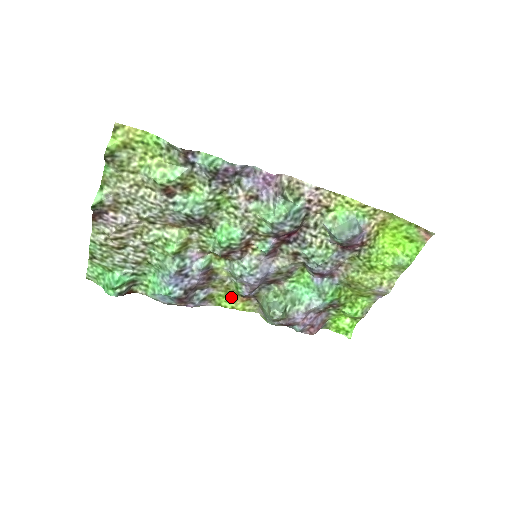
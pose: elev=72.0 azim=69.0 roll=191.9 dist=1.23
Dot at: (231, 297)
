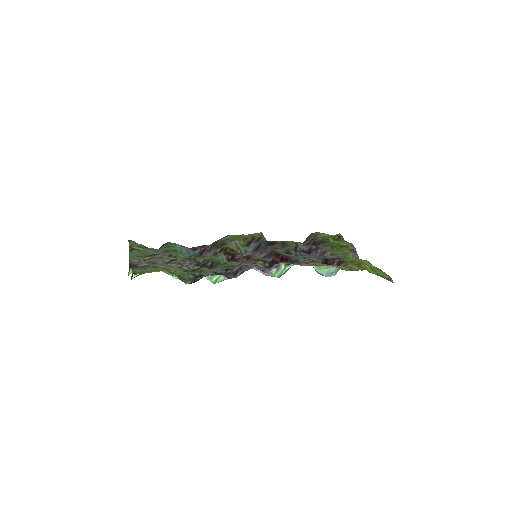
Dot at: (240, 236)
